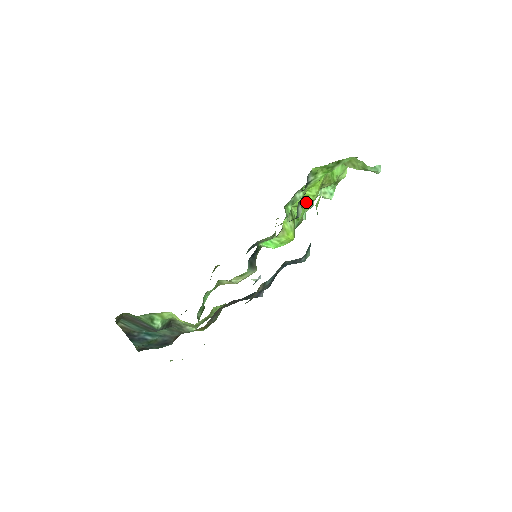
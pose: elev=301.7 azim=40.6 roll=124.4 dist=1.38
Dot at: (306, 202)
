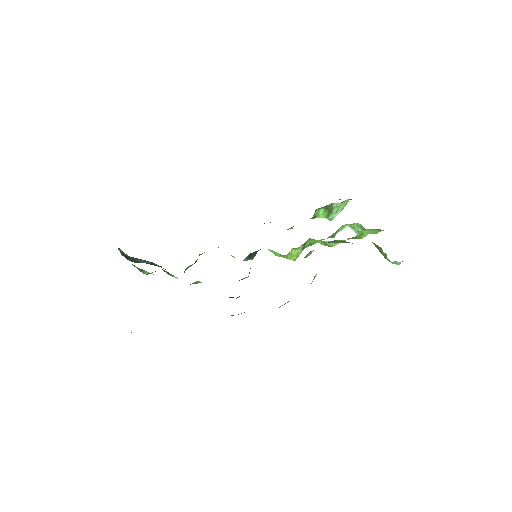
Dot at: (323, 244)
